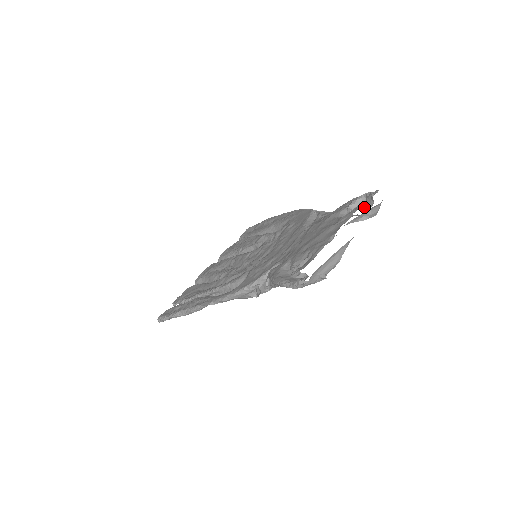
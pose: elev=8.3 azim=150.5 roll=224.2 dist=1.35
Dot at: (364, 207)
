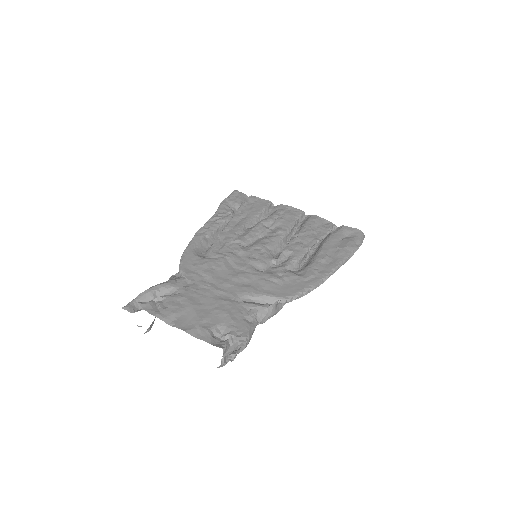
Dot at: (229, 349)
